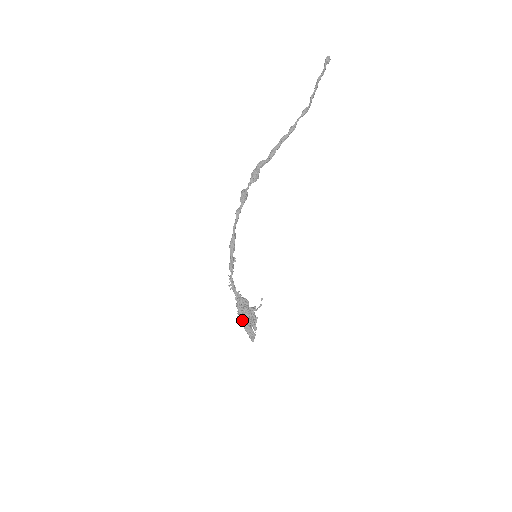
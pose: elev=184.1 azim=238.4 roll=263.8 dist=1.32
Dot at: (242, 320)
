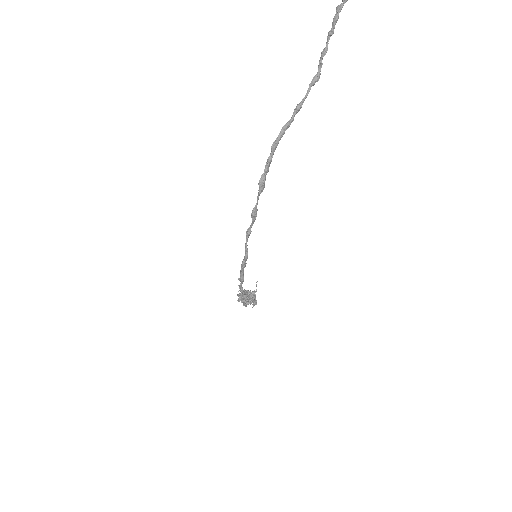
Dot at: occluded
